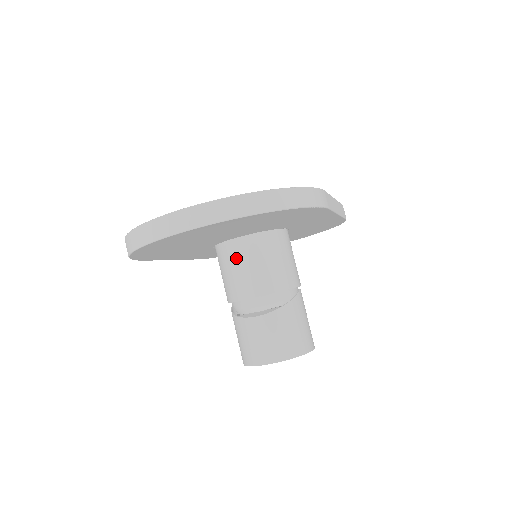
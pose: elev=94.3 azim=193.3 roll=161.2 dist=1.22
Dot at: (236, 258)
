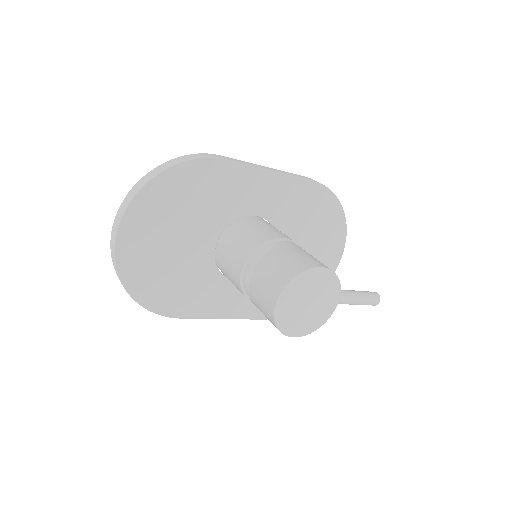
Dot at: (223, 259)
